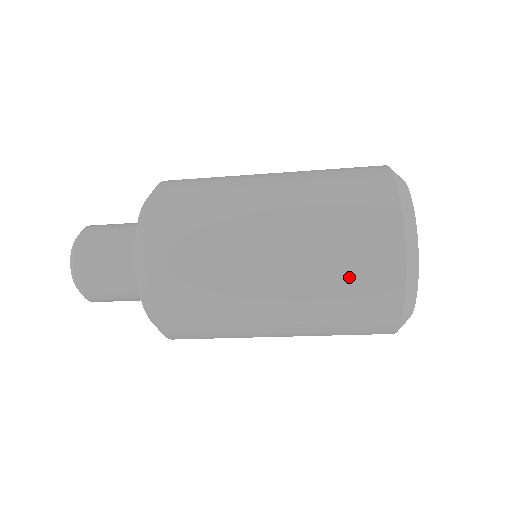
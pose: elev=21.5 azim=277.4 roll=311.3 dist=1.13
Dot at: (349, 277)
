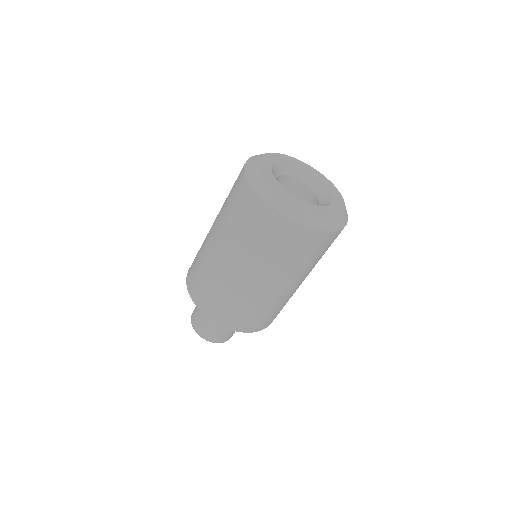
Dot at: (247, 226)
